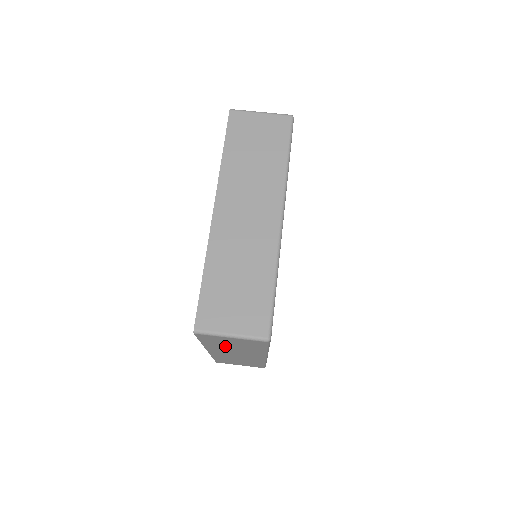
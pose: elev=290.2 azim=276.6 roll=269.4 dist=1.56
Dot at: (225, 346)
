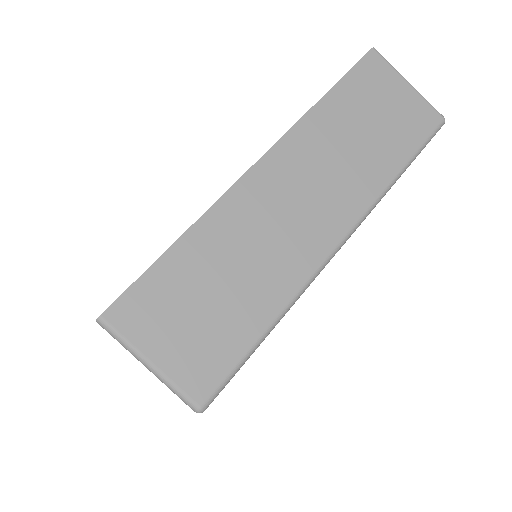
Dot at: occluded
